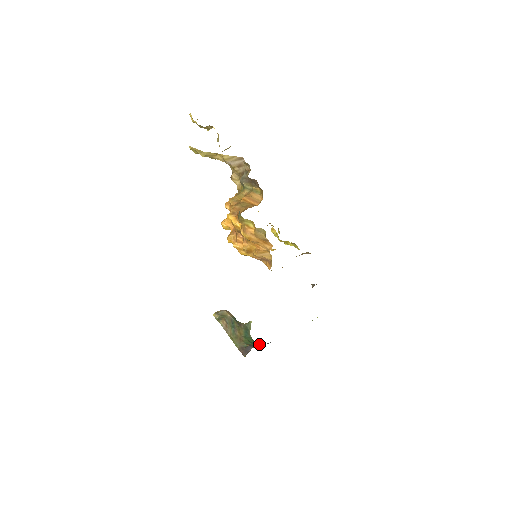
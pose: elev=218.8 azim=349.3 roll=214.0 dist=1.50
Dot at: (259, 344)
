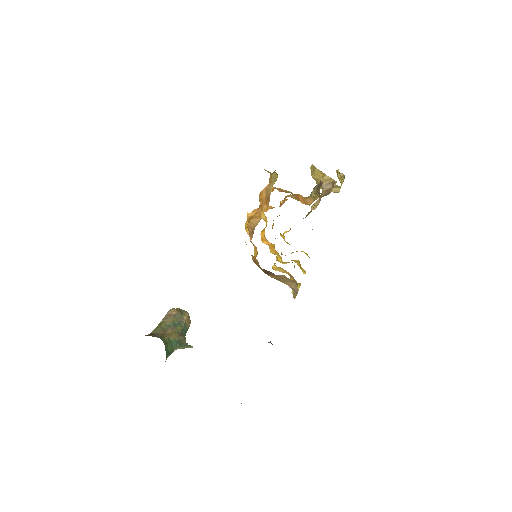
Dot at: occluded
